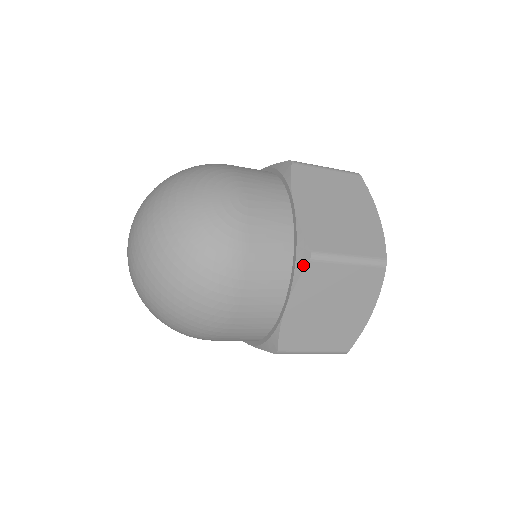
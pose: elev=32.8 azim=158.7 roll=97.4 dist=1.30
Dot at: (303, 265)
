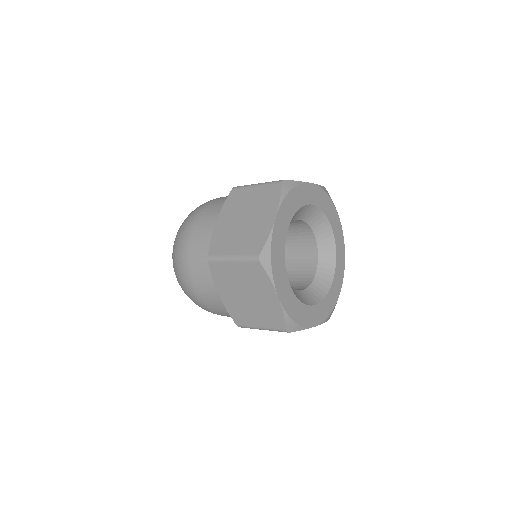
Dot at: (209, 265)
